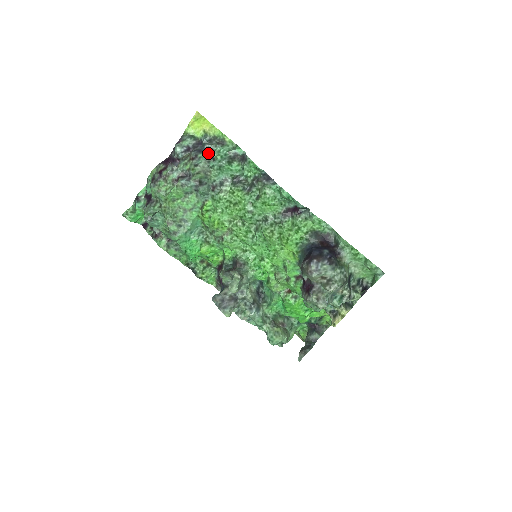
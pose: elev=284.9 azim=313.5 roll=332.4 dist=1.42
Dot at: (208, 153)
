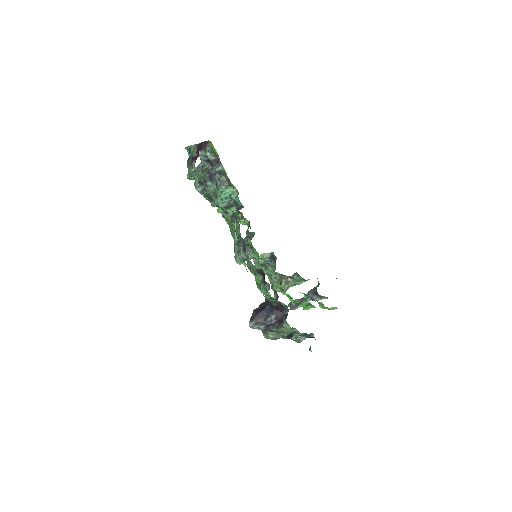
Dot at: (215, 185)
